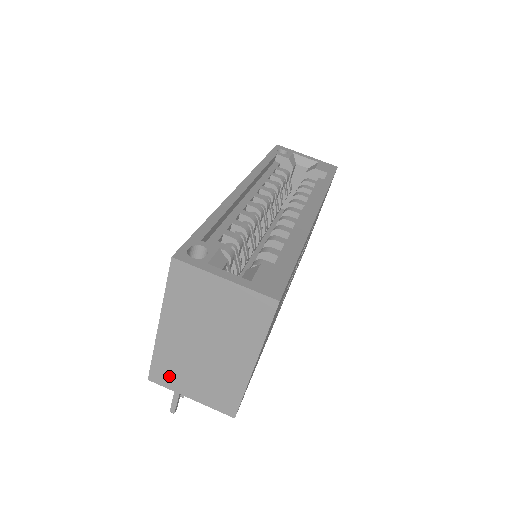
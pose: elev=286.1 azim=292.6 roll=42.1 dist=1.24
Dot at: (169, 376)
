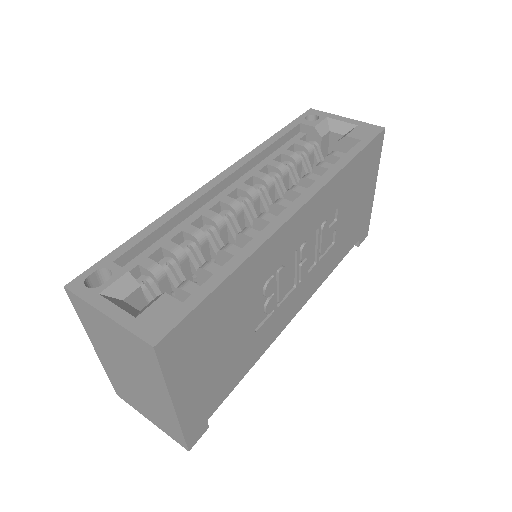
Dot at: (127, 396)
